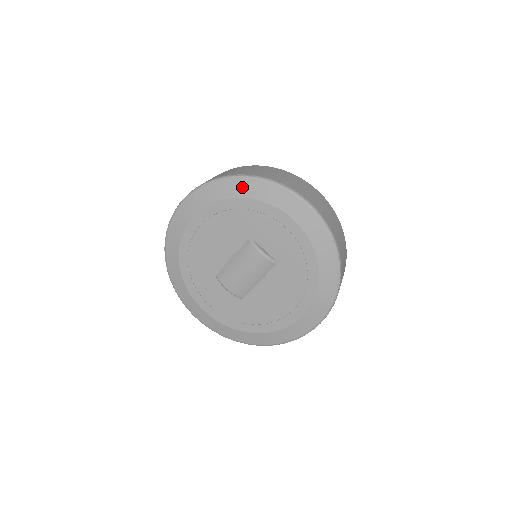
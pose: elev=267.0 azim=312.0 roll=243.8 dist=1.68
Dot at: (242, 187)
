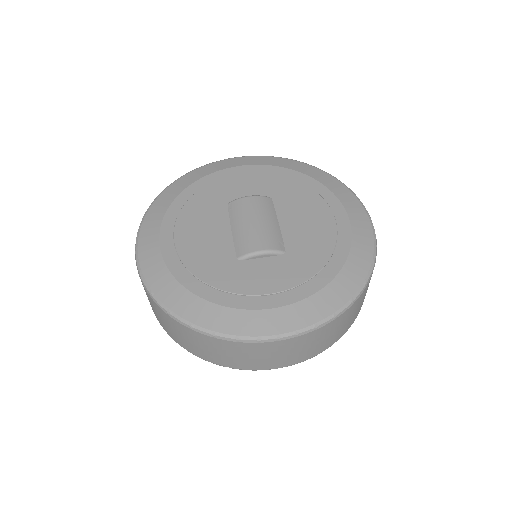
Dot at: (180, 184)
